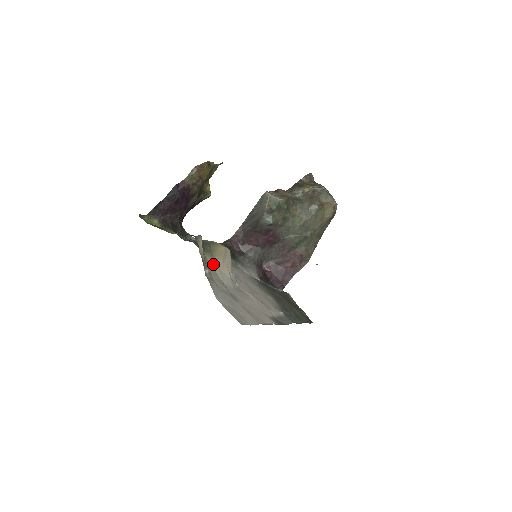
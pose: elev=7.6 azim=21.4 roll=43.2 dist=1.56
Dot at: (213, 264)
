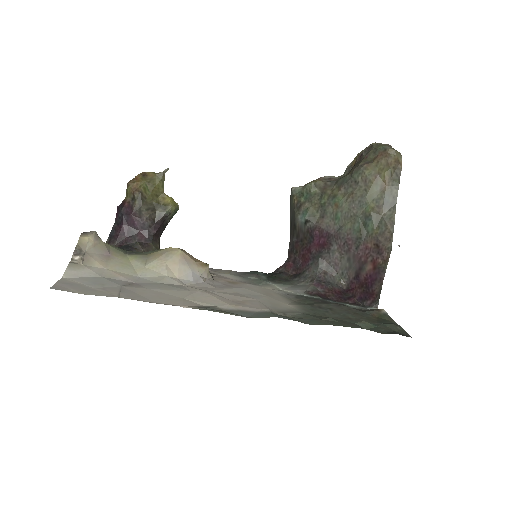
Dot at: (136, 263)
